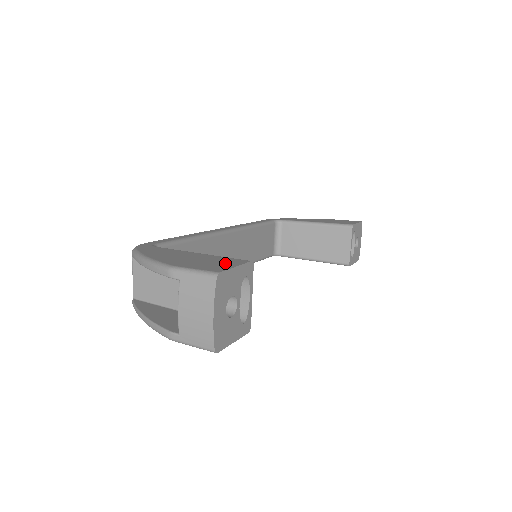
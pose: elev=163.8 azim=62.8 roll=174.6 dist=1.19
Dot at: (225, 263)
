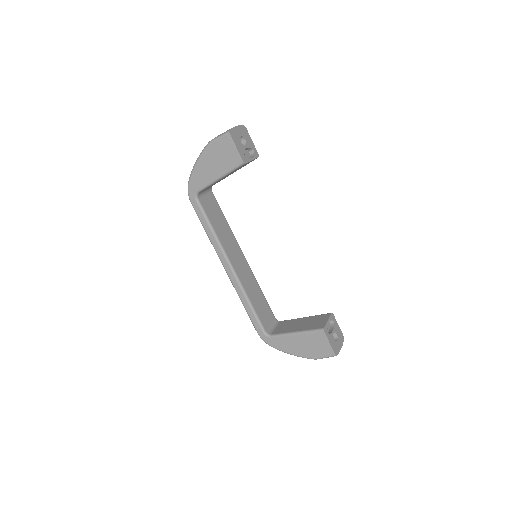
Dot at: occluded
